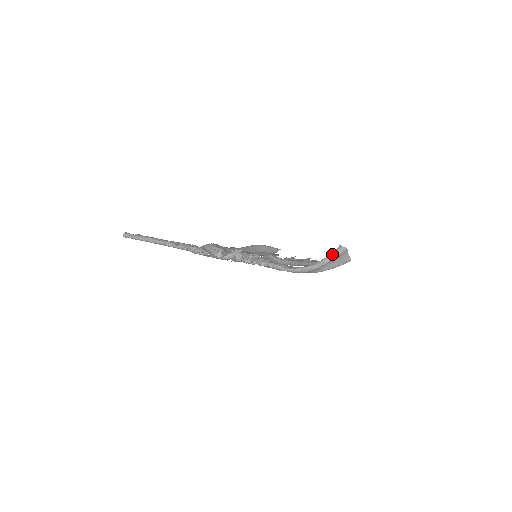
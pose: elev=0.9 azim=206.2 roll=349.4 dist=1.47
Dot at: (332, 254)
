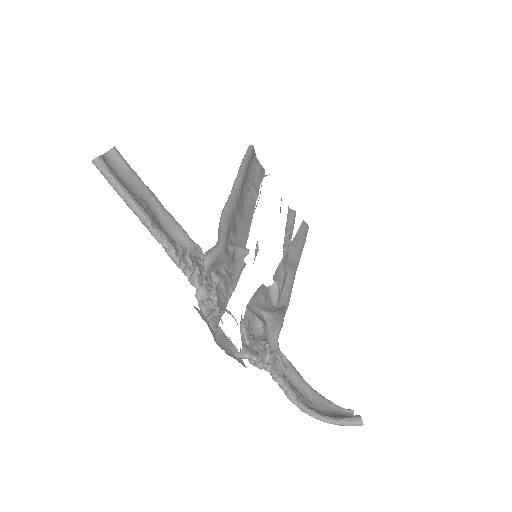
Dot at: (348, 424)
